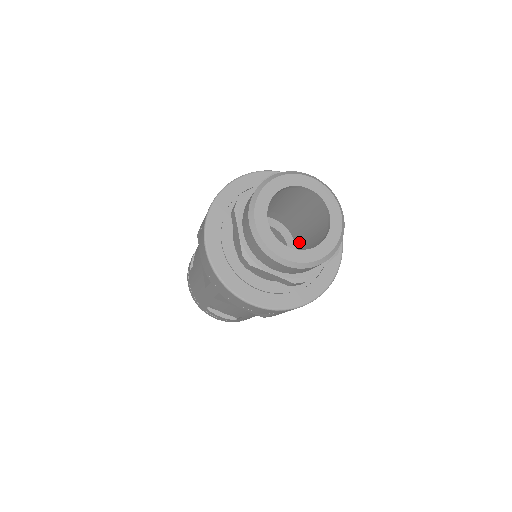
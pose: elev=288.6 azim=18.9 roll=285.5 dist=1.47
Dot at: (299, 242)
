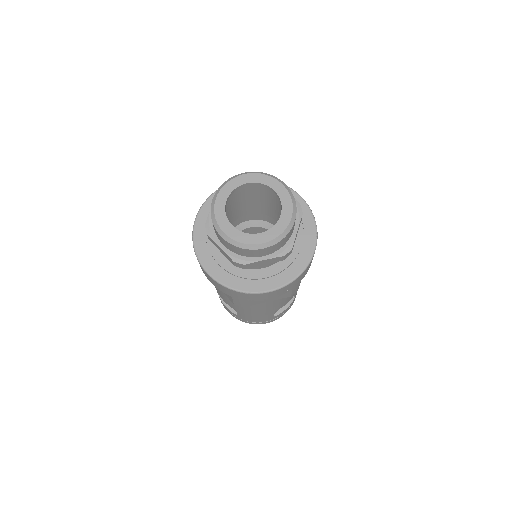
Dot at: occluded
